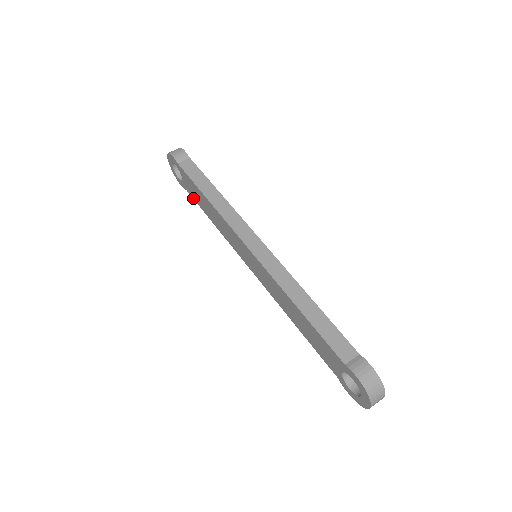
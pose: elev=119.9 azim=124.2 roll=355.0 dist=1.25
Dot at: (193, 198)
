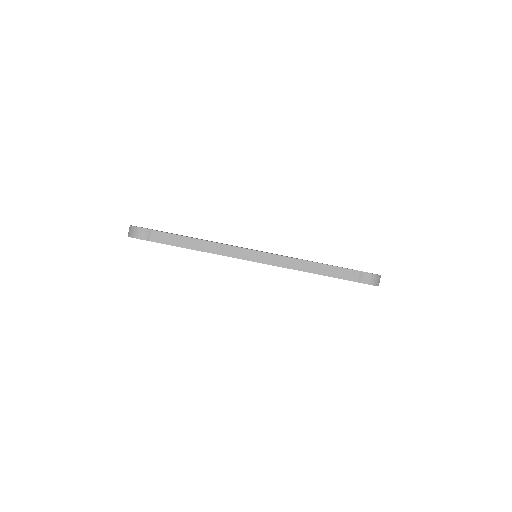
Dot at: occluded
